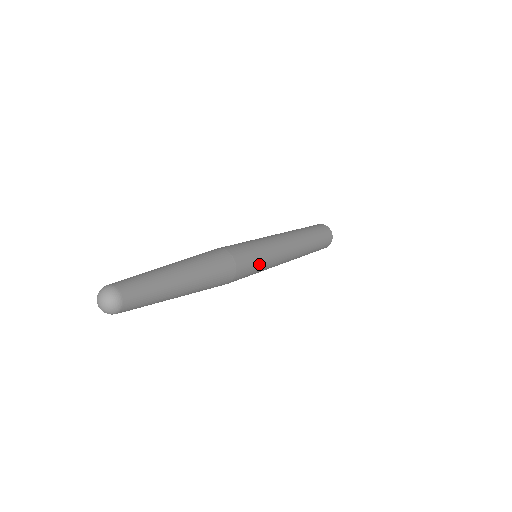
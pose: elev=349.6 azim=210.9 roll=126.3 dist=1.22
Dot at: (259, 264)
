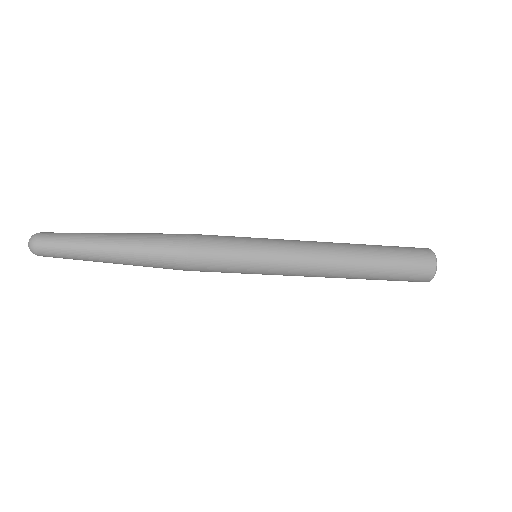
Dot at: (235, 255)
